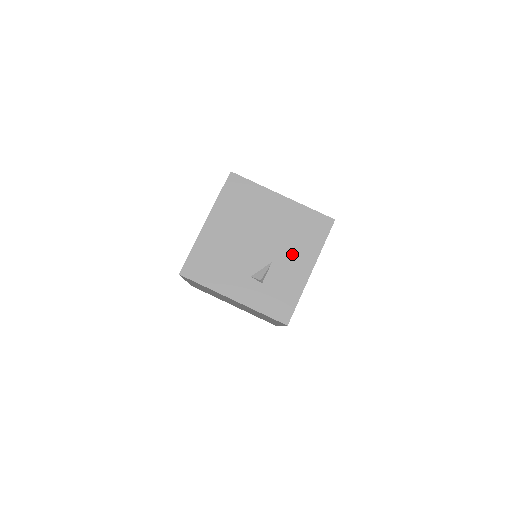
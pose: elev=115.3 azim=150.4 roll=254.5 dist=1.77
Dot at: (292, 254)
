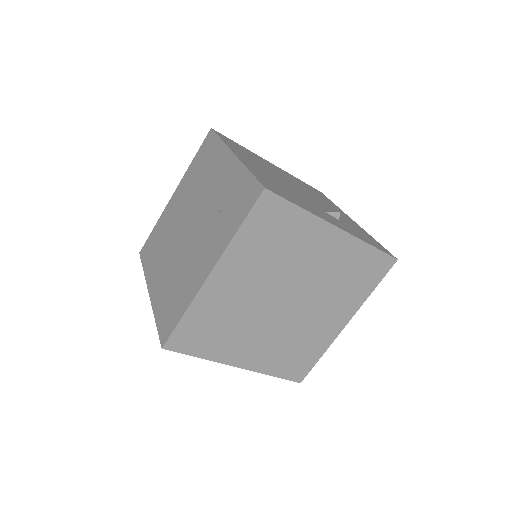
Dot at: (328, 205)
